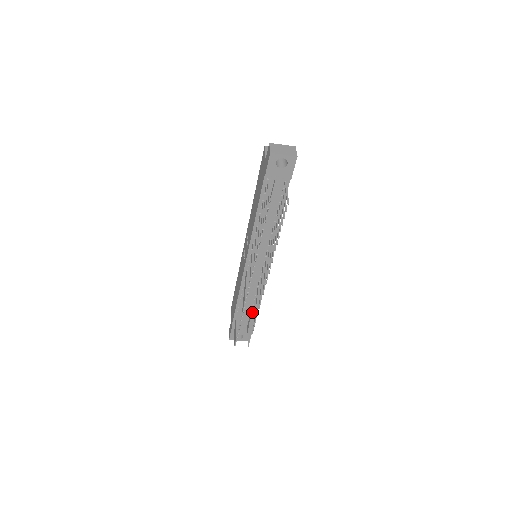
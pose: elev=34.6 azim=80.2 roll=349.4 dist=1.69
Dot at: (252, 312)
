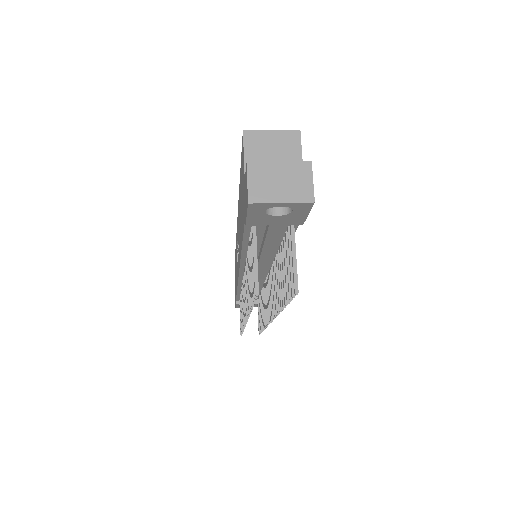
Dot at: (260, 300)
